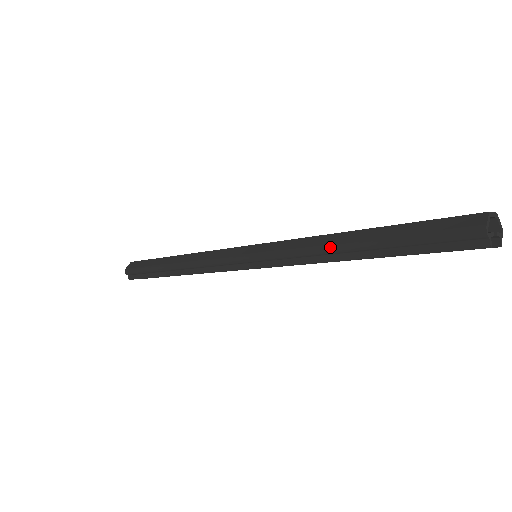
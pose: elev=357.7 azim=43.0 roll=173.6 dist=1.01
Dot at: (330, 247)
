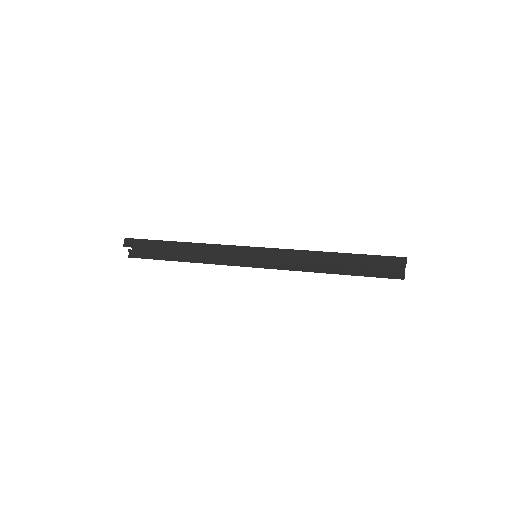
Dot at: (321, 252)
